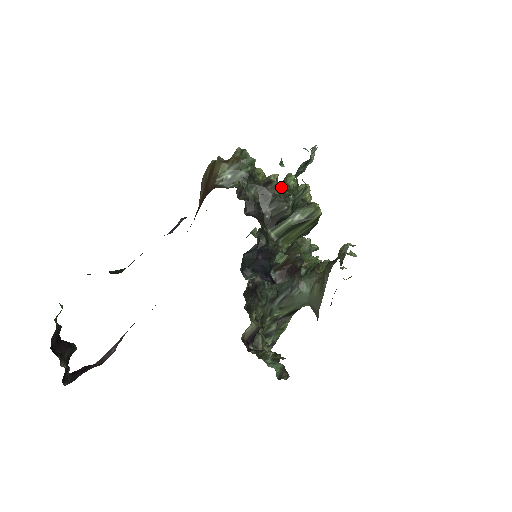
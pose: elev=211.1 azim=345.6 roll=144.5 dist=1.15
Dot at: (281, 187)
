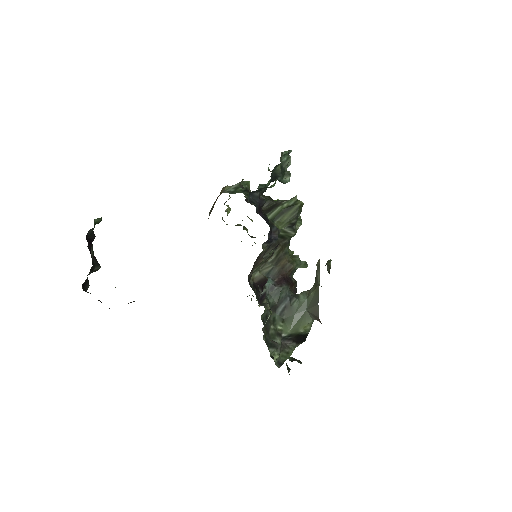
Dot at: (271, 198)
